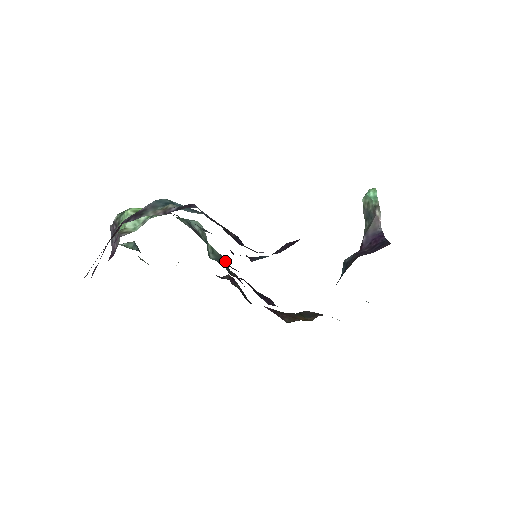
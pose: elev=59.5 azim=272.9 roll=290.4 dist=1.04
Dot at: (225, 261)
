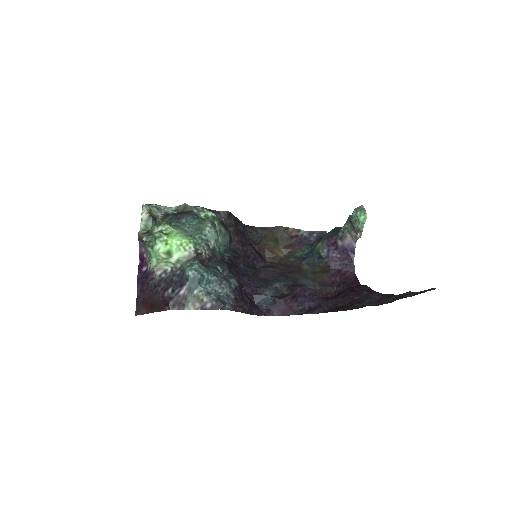
Dot at: (229, 236)
